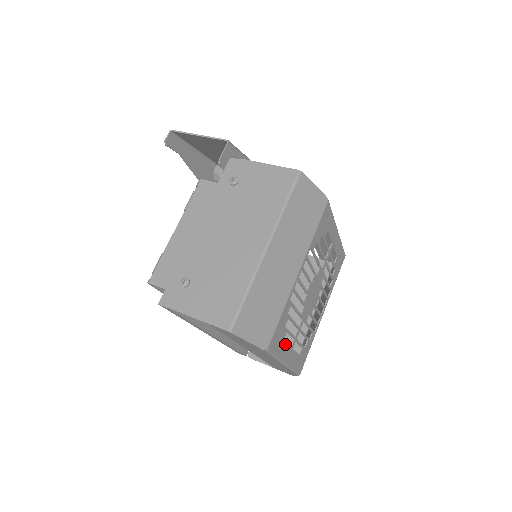
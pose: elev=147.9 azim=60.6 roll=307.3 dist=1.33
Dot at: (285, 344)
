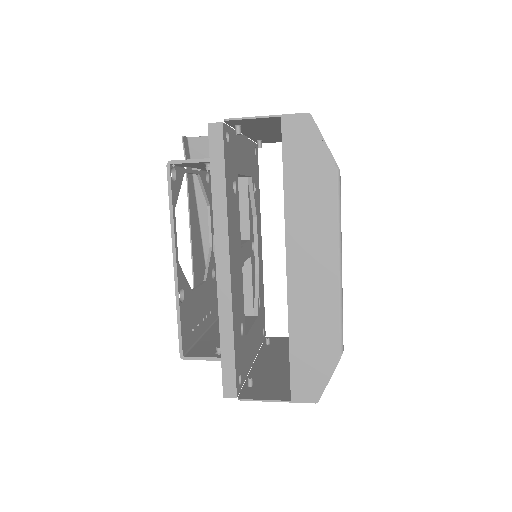
Dot at: occluded
